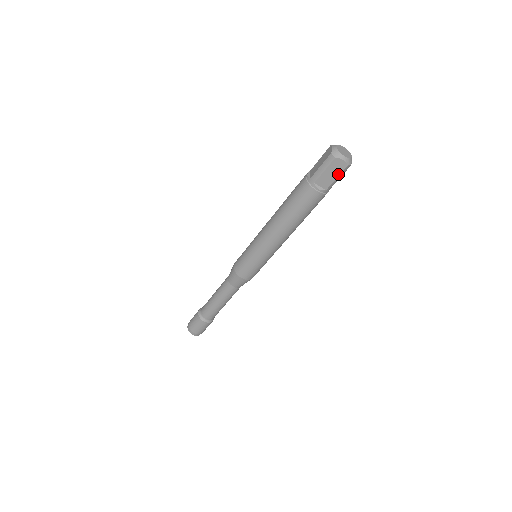
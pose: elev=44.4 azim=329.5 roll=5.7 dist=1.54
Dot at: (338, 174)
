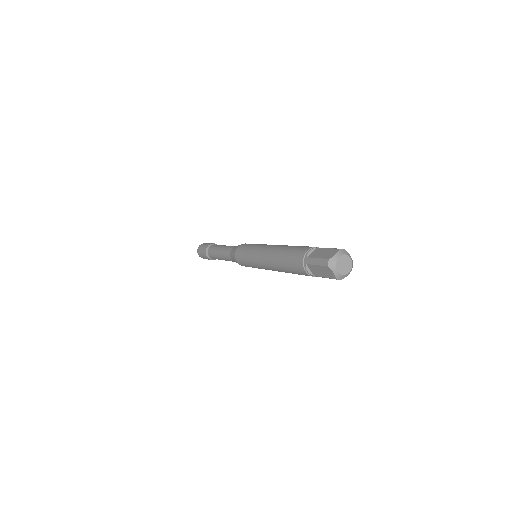
Dot at: occluded
